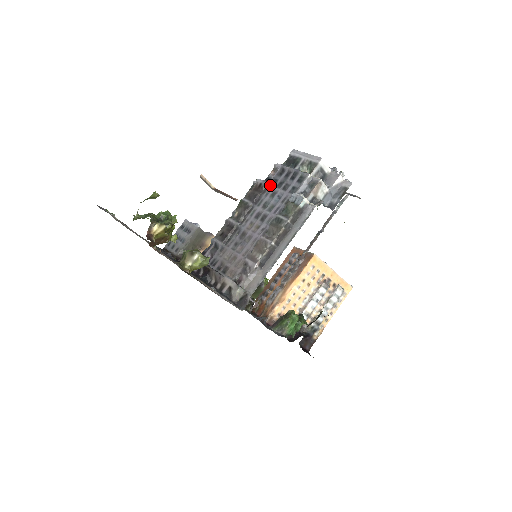
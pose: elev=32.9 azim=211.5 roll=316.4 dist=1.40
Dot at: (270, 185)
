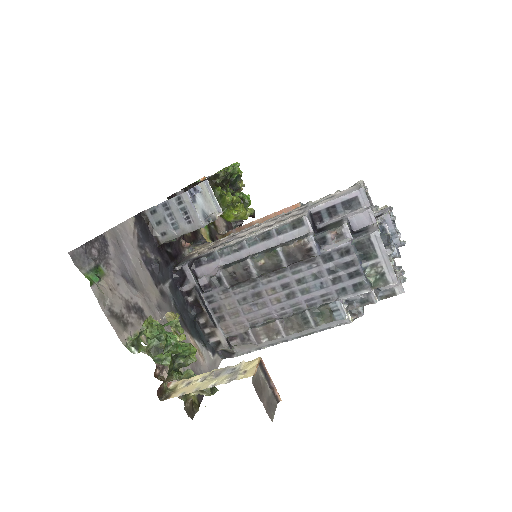
Dot at: (321, 258)
